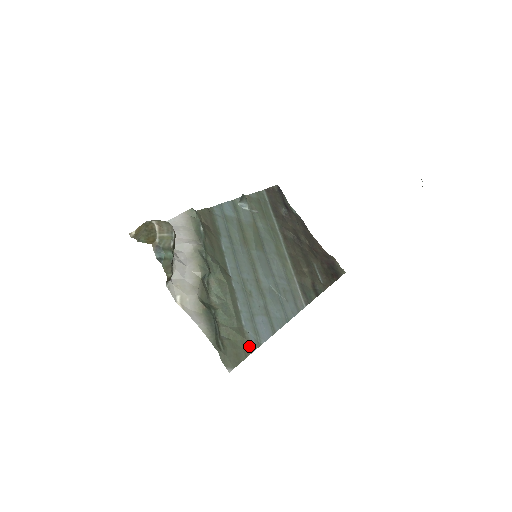
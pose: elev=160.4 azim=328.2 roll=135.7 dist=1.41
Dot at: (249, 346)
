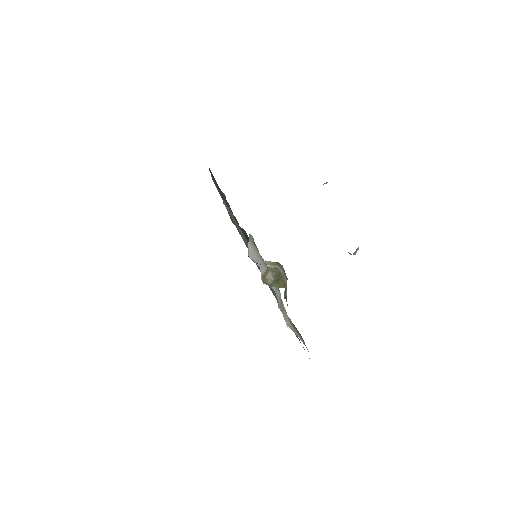
Dot at: occluded
